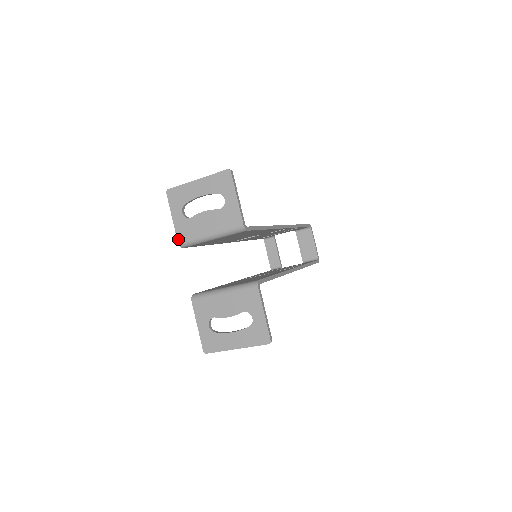
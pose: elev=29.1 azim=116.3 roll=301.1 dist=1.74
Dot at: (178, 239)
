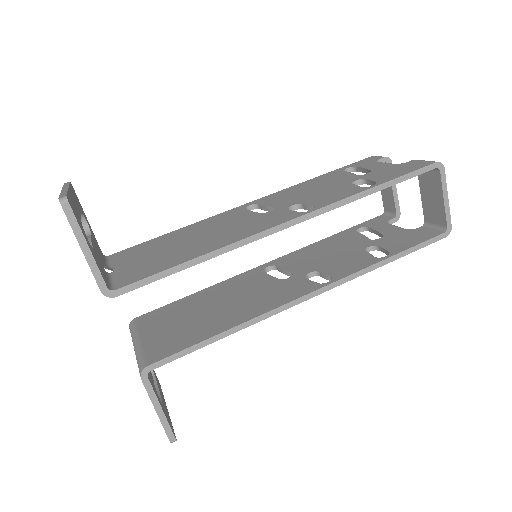
Dot at: occluded
